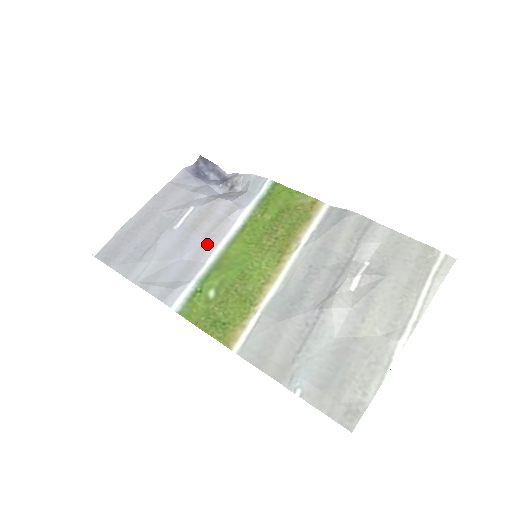
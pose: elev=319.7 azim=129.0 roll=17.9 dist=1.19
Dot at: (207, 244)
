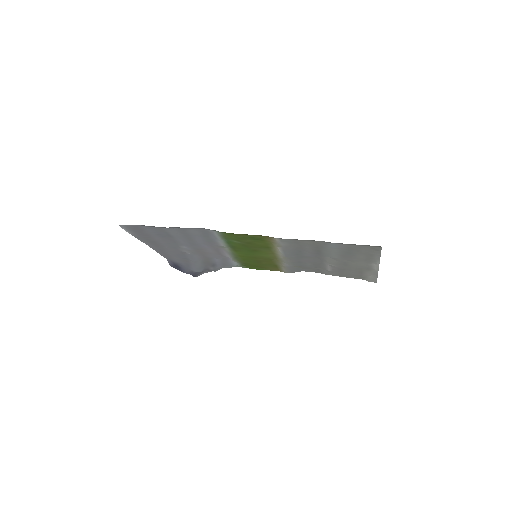
Dot at: (217, 248)
